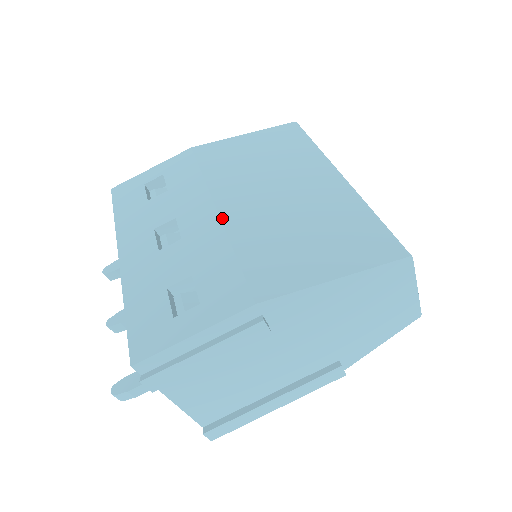
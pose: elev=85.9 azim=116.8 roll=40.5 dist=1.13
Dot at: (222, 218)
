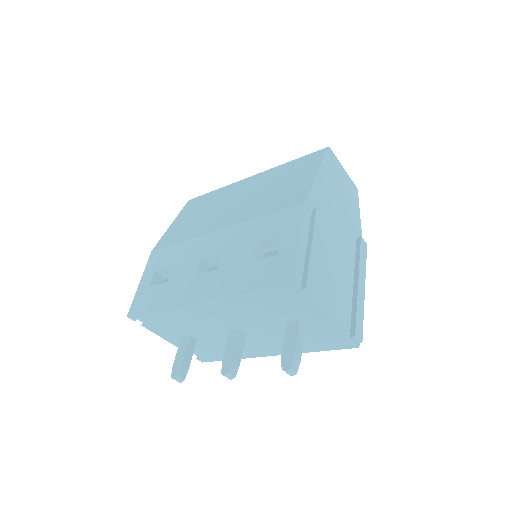
Dot at: (229, 226)
